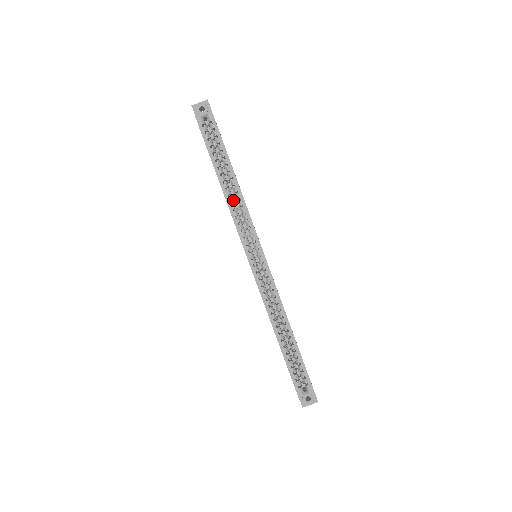
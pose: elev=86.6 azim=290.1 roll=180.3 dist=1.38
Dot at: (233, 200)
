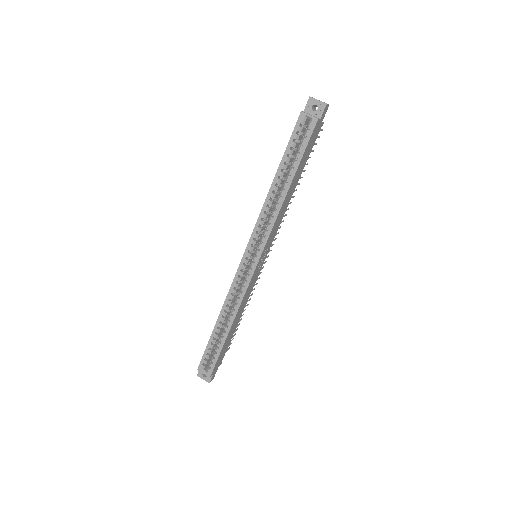
Dot at: (271, 204)
